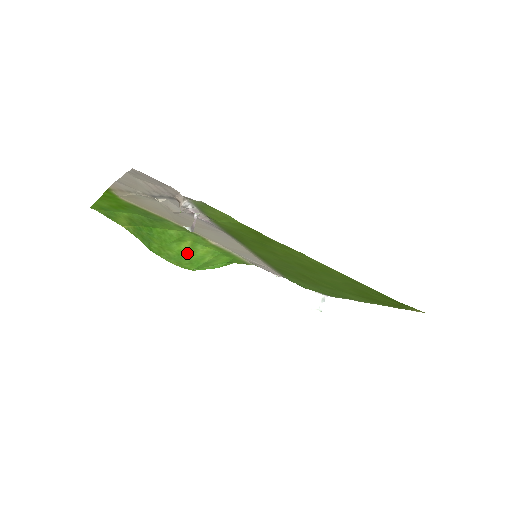
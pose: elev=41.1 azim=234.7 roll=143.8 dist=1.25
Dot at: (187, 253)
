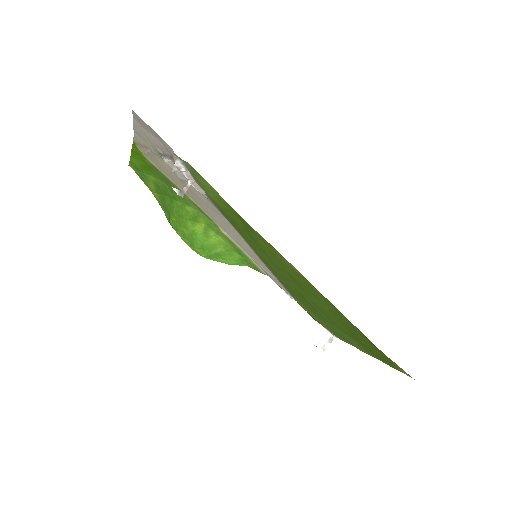
Dot at: (200, 236)
